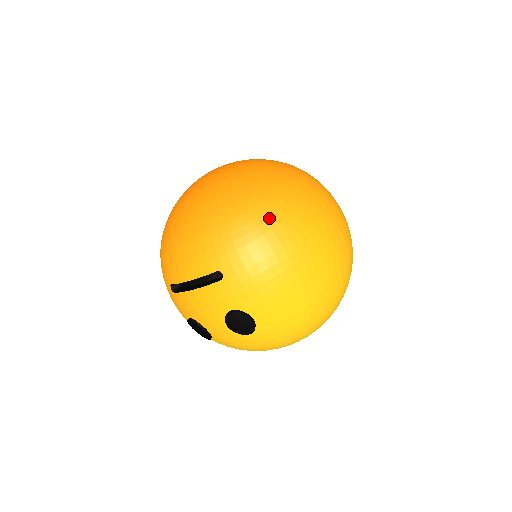
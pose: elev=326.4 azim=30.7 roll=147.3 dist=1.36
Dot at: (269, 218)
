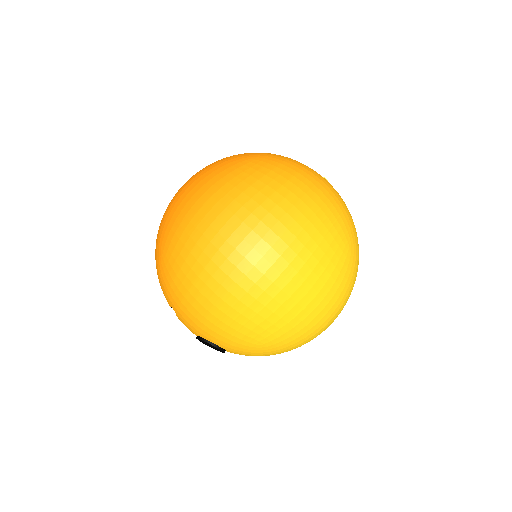
Dot at: (177, 256)
